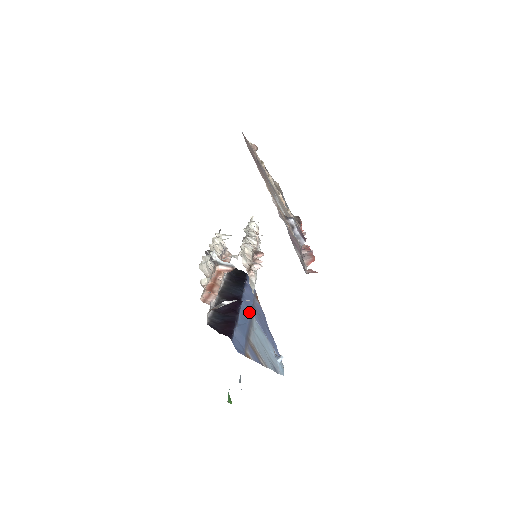
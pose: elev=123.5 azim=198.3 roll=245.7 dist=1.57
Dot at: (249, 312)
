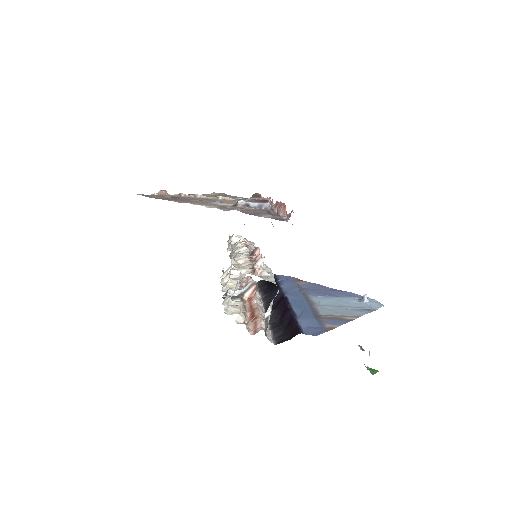
Dot at: (301, 297)
